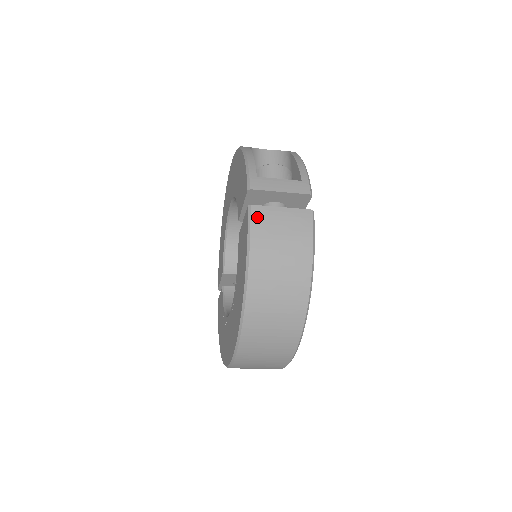
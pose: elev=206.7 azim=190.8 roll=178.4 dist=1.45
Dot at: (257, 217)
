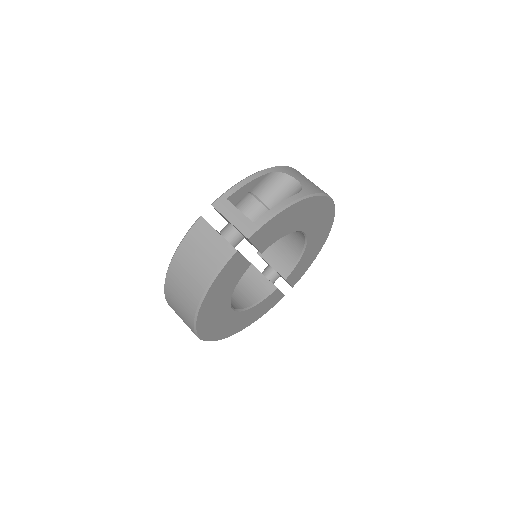
Dot at: (197, 227)
